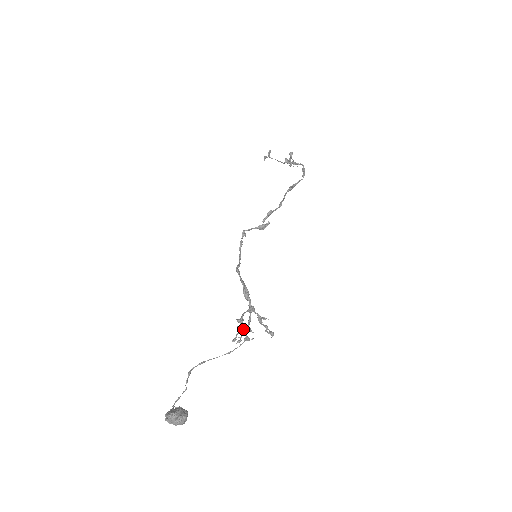
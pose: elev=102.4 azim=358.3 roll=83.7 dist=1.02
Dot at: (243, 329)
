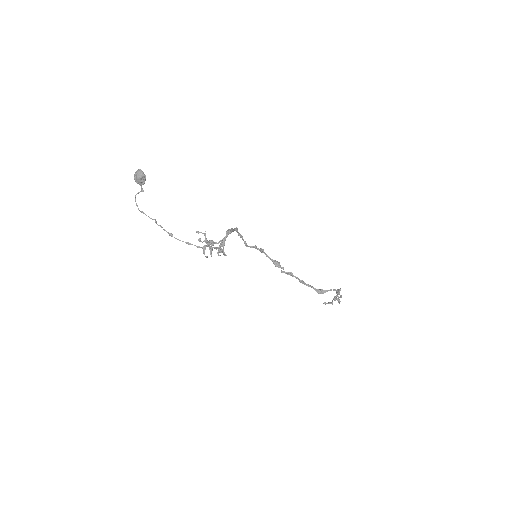
Dot at: (208, 242)
